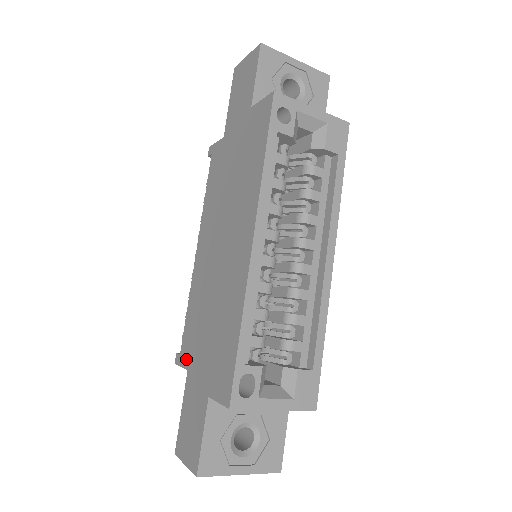
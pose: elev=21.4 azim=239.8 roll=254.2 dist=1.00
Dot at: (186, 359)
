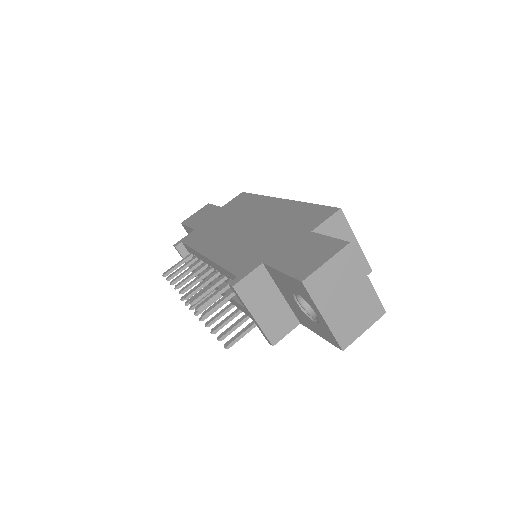
Dot at: (253, 265)
